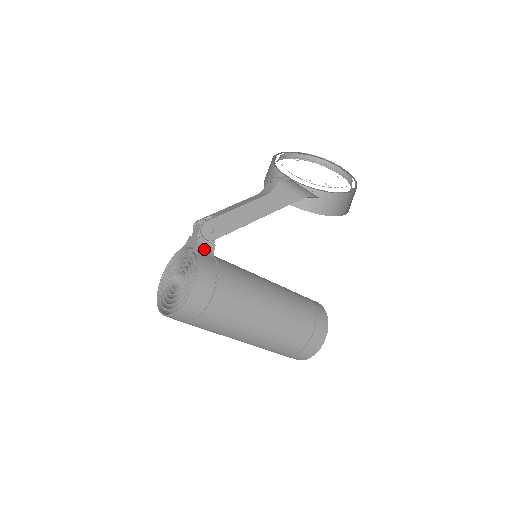
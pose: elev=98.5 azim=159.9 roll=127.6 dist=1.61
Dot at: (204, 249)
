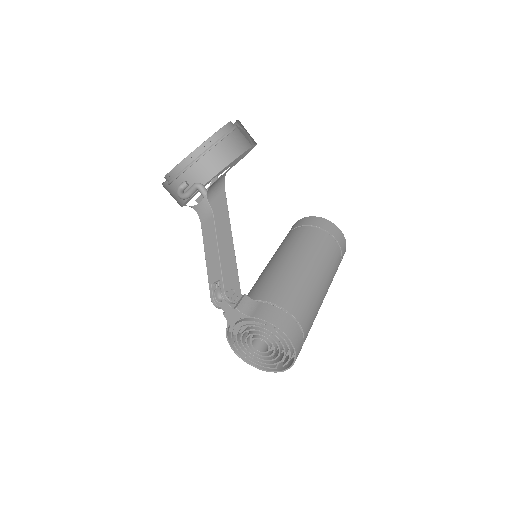
Dot at: (248, 308)
